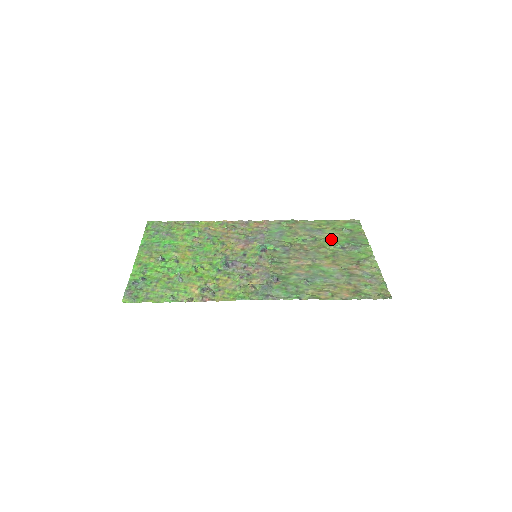
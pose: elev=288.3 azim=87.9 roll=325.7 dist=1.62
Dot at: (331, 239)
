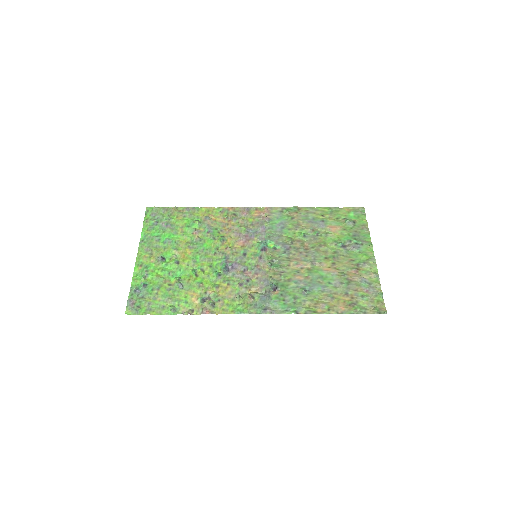
Dot at: (333, 234)
